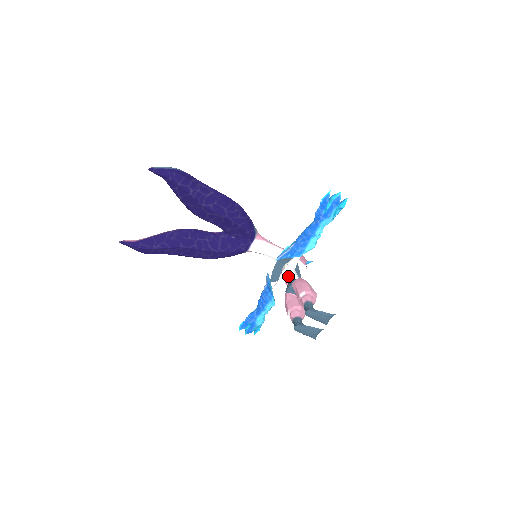
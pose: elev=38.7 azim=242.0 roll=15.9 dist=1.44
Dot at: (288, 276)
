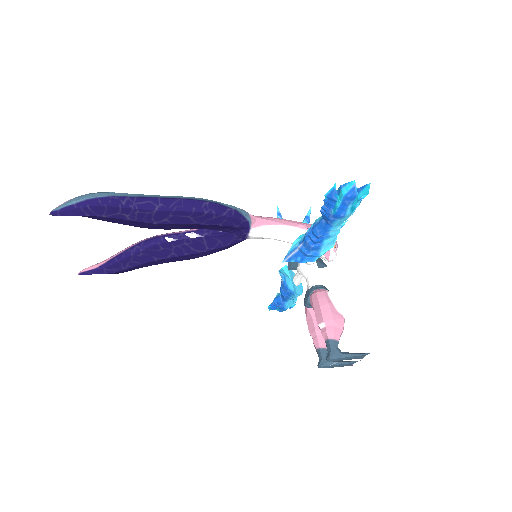
Dot at: (306, 277)
